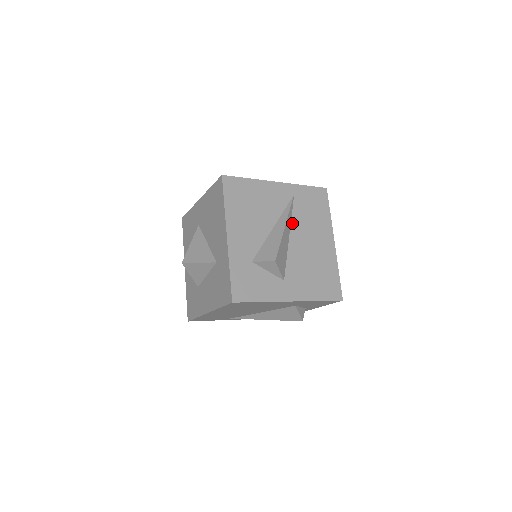
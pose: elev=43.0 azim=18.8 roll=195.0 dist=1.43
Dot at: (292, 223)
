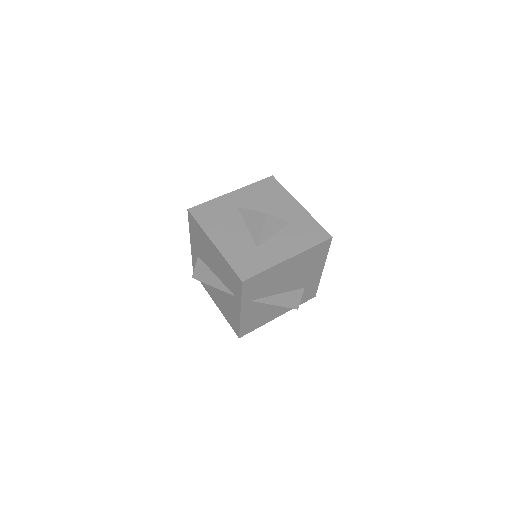
Dot at: occluded
